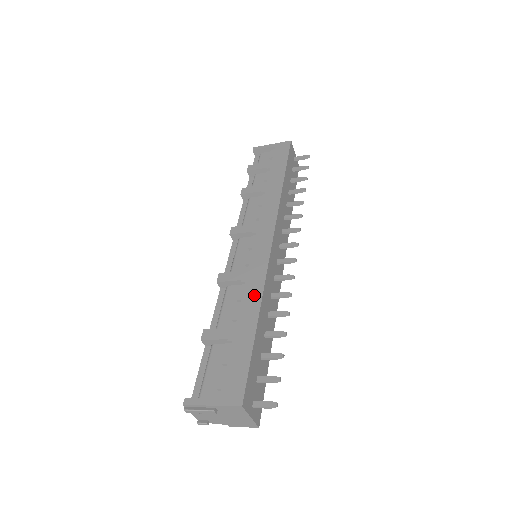
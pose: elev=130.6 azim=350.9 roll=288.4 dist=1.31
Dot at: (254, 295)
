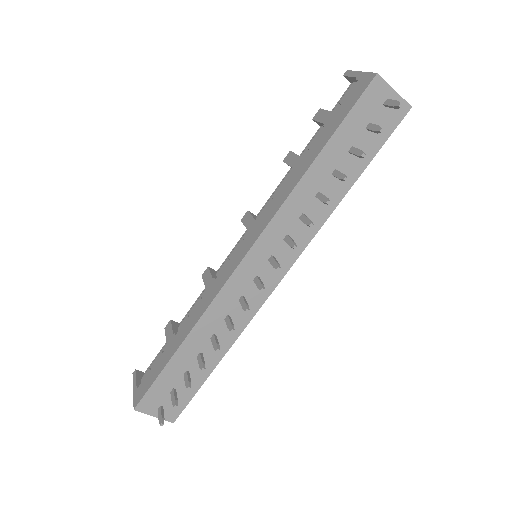
Dot at: (196, 315)
